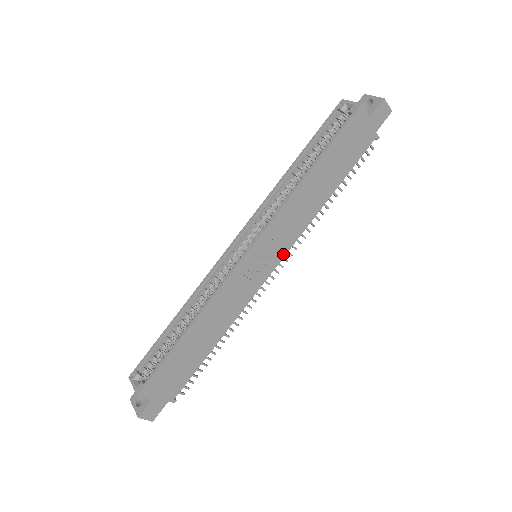
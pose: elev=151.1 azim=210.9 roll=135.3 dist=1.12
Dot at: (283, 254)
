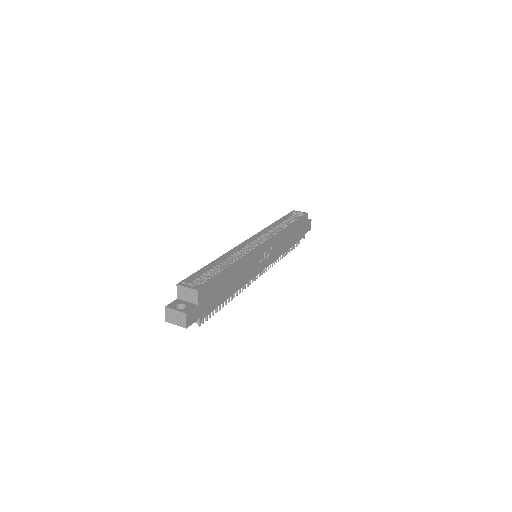
Dot at: (269, 263)
